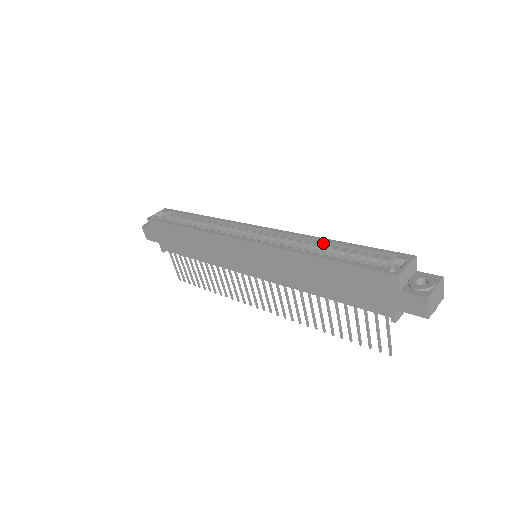
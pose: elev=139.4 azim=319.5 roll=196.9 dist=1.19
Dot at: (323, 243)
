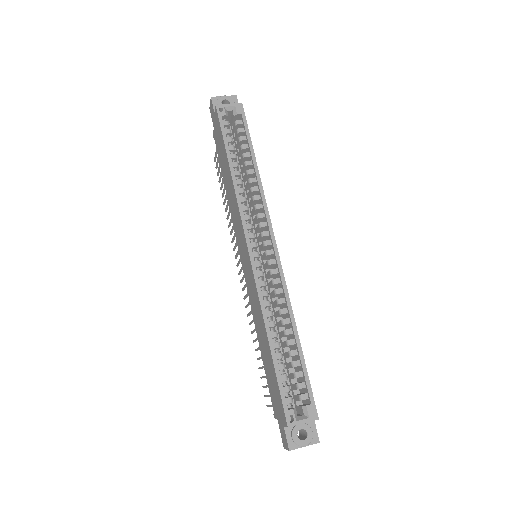
Dot at: (291, 326)
